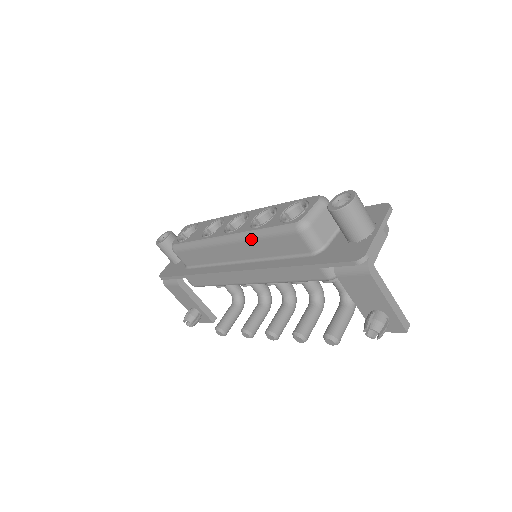
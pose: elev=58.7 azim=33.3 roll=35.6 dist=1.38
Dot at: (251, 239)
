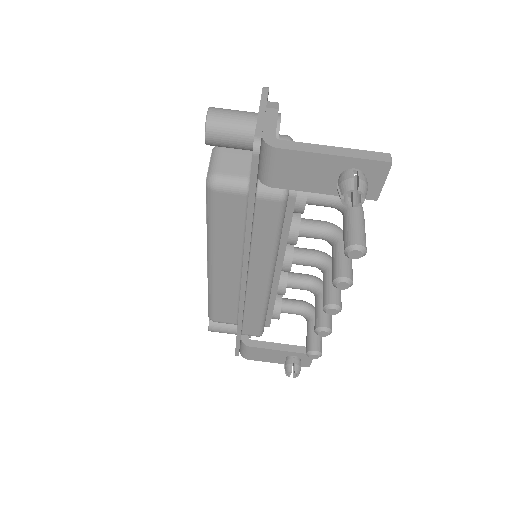
Dot at: (213, 241)
